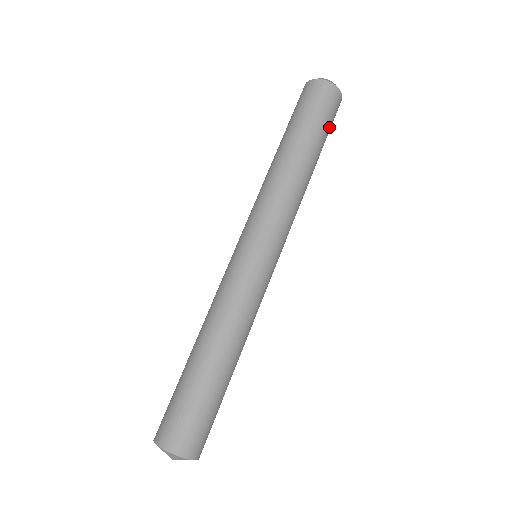
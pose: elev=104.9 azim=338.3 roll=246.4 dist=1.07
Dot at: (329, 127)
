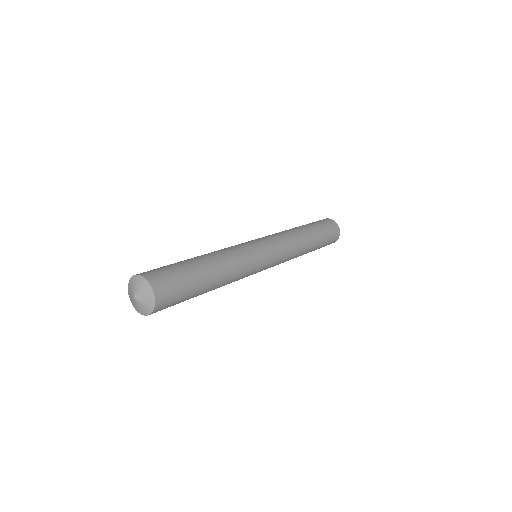
Dot at: (327, 233)
